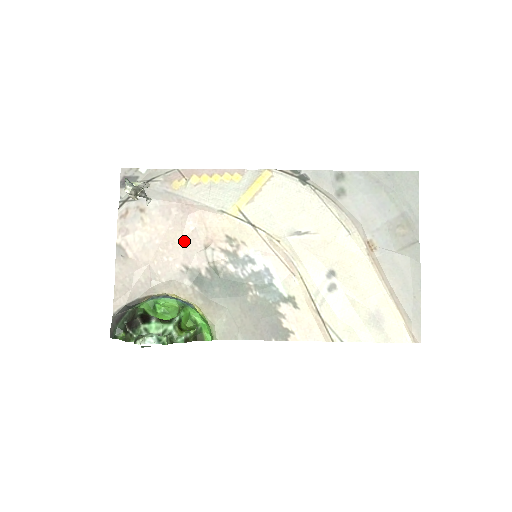
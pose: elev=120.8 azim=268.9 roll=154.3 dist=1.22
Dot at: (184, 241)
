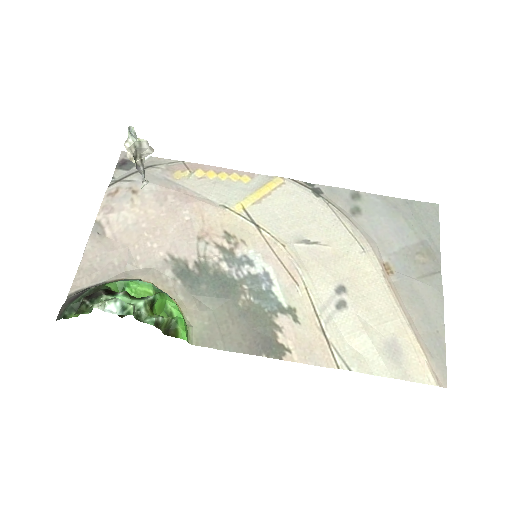
Dot at: (175, 229)
